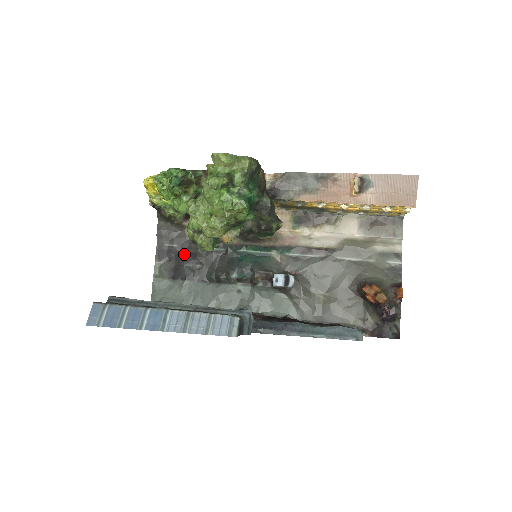
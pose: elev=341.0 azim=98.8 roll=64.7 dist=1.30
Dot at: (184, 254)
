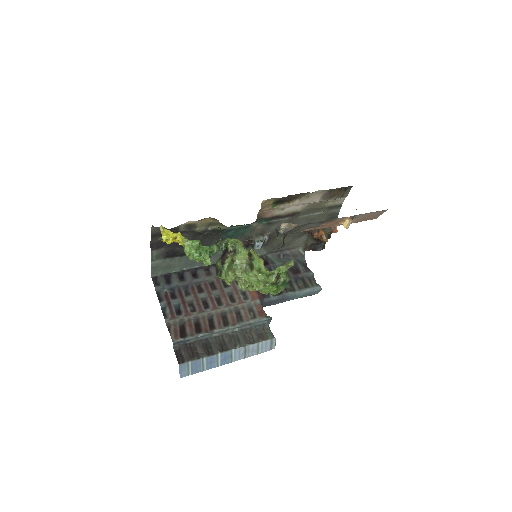
Dot at: occluded
